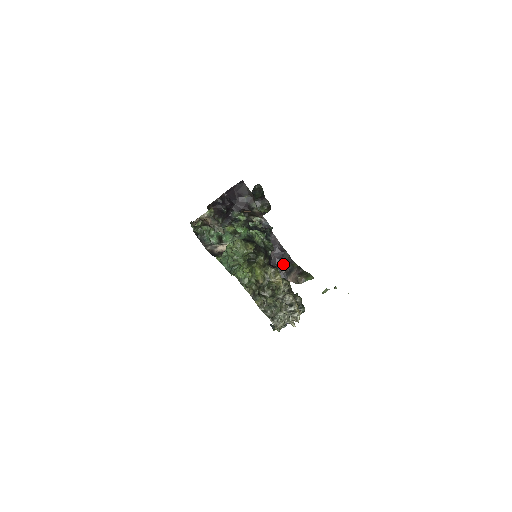
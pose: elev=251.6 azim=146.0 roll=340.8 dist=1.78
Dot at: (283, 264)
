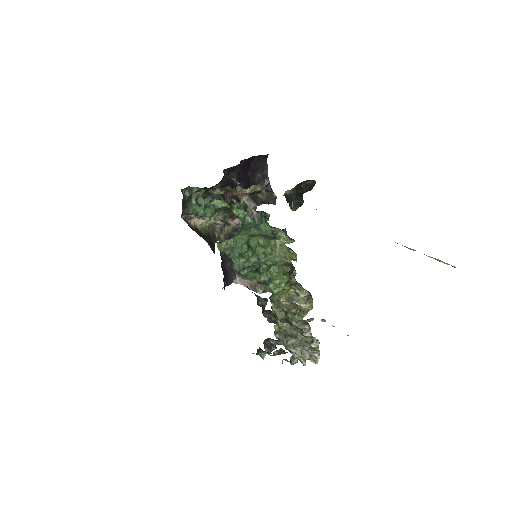
Dot at: occluded
